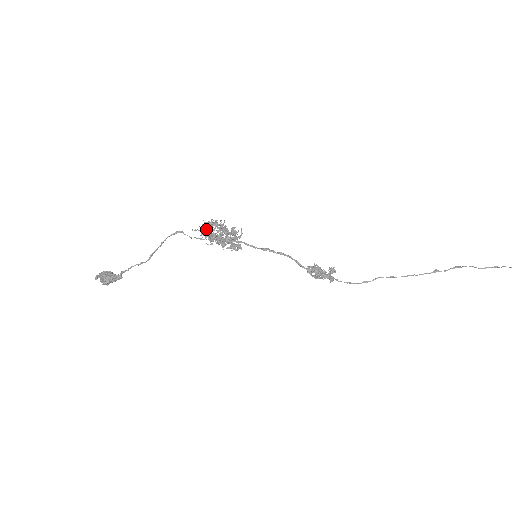
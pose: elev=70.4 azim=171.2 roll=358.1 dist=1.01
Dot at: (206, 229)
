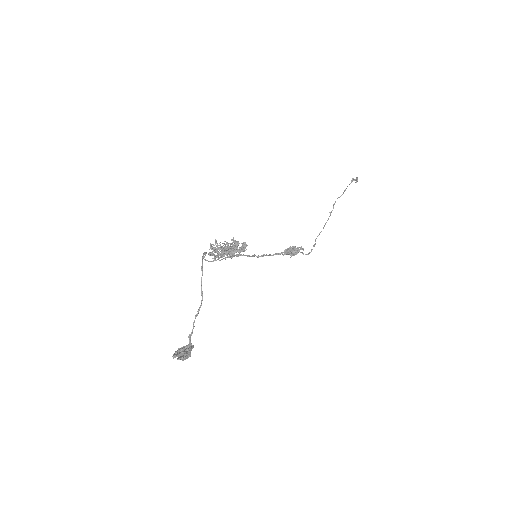
Dot at: (214, 251)
